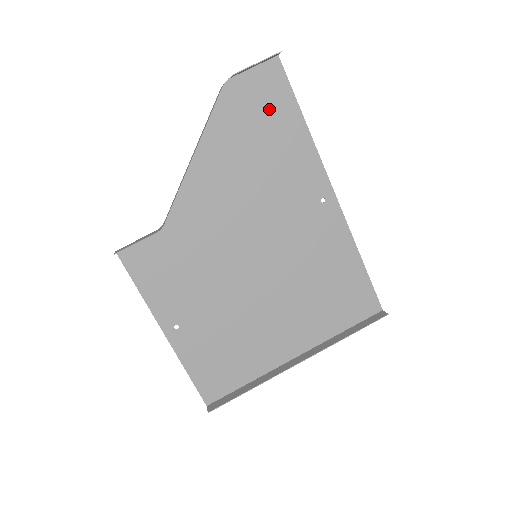
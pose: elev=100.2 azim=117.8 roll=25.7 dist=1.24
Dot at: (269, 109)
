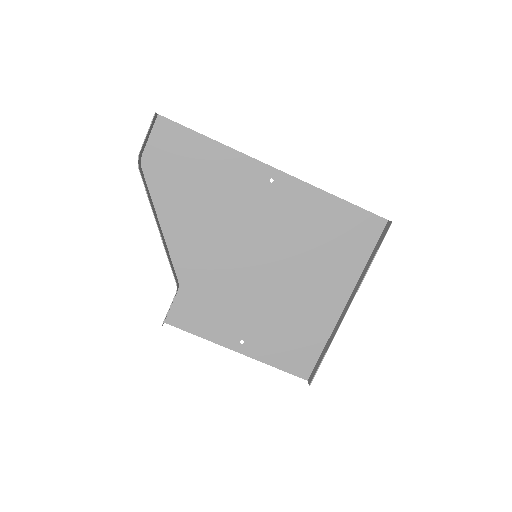
Dot at: (182, 154)
